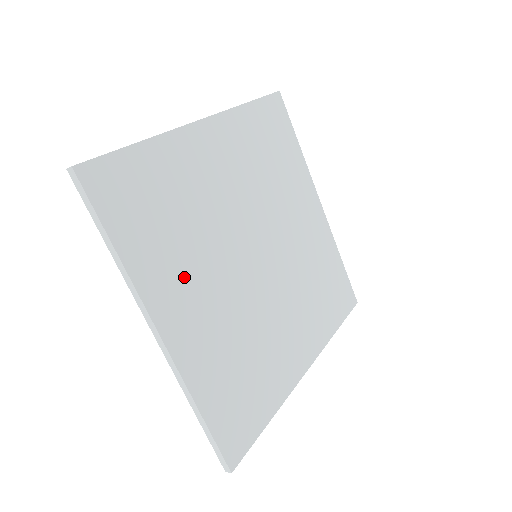
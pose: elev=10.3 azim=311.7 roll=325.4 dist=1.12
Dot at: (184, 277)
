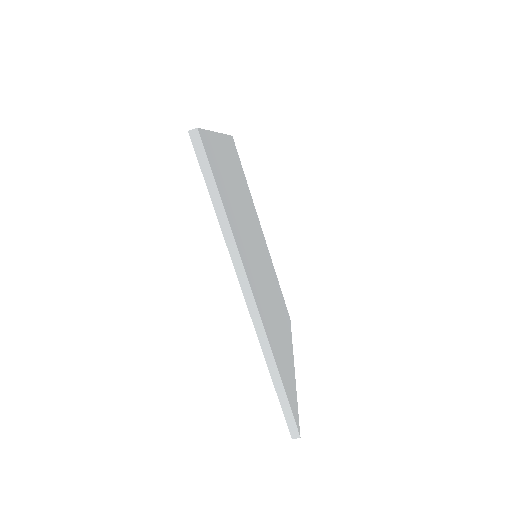
Dot at: (235, 173)
